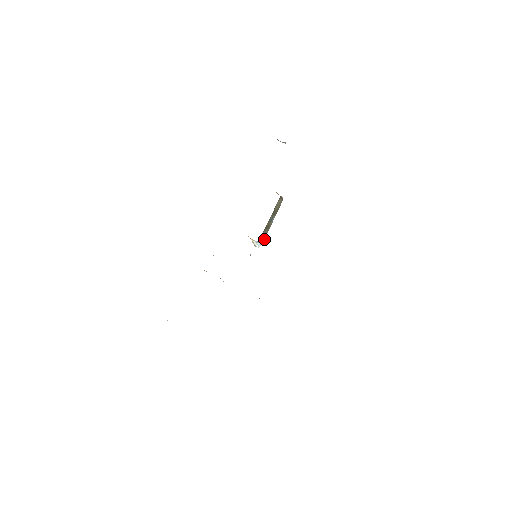
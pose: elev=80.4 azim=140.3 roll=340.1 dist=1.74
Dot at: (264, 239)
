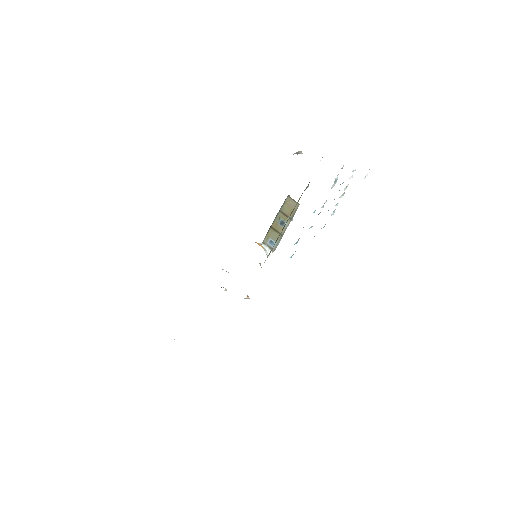
Dot at: (276, 247)
